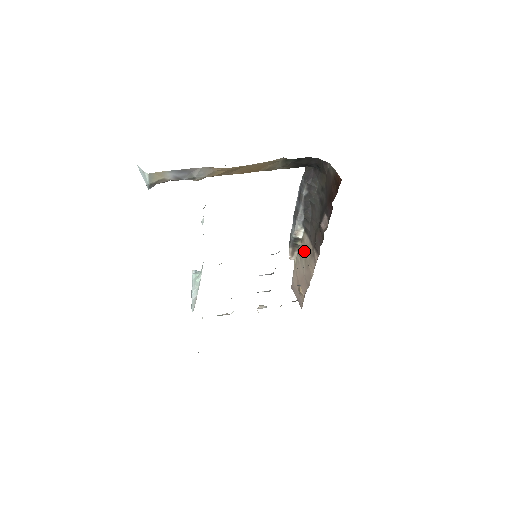
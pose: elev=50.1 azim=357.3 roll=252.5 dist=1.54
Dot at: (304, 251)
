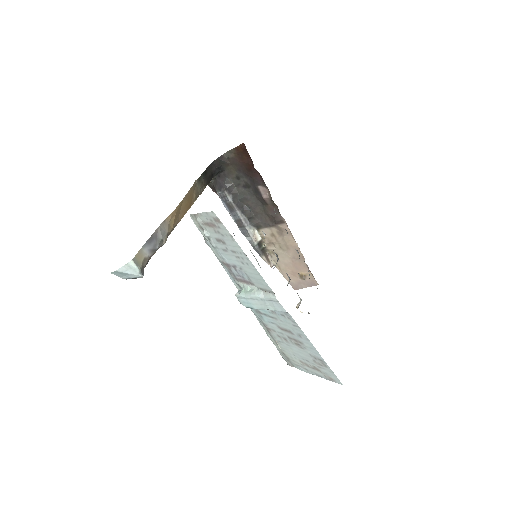
Dot at: (273, 244)
